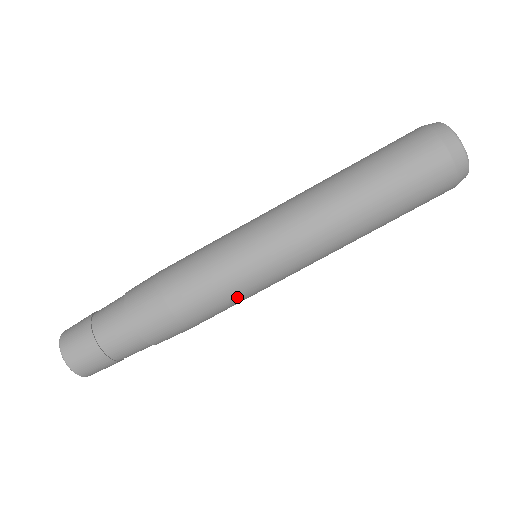
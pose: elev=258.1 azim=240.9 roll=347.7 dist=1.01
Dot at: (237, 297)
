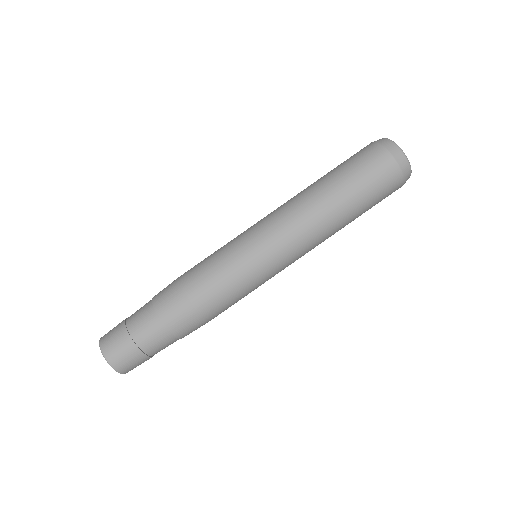
Dot at: (247, 291)
